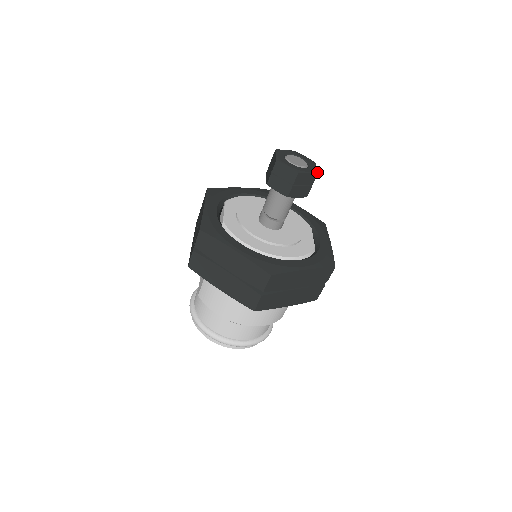
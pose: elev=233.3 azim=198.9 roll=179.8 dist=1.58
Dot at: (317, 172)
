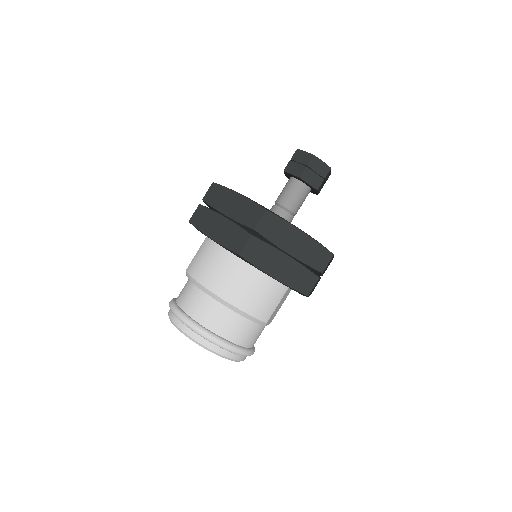
Dot at: occluded
